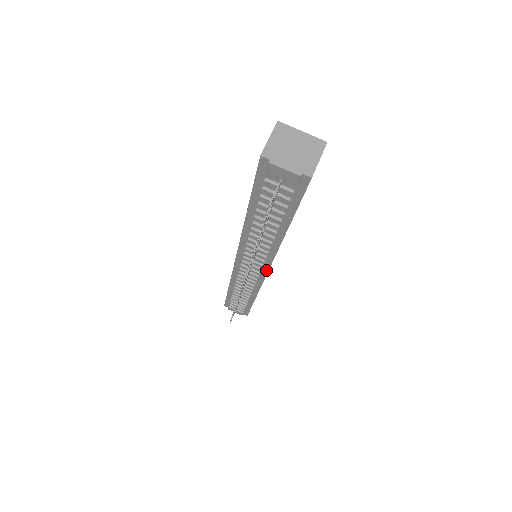
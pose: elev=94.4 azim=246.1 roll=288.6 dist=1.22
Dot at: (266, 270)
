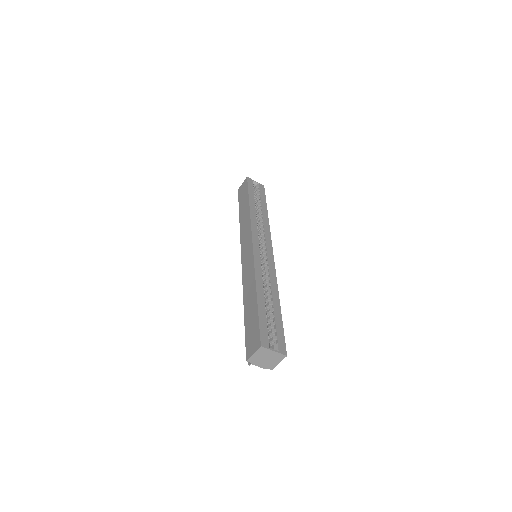
Dot at: occluded
